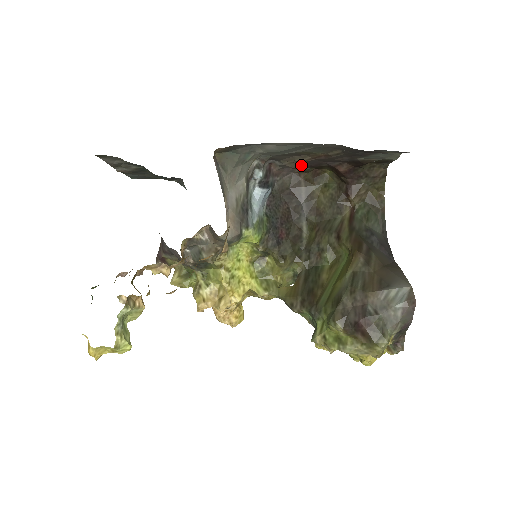
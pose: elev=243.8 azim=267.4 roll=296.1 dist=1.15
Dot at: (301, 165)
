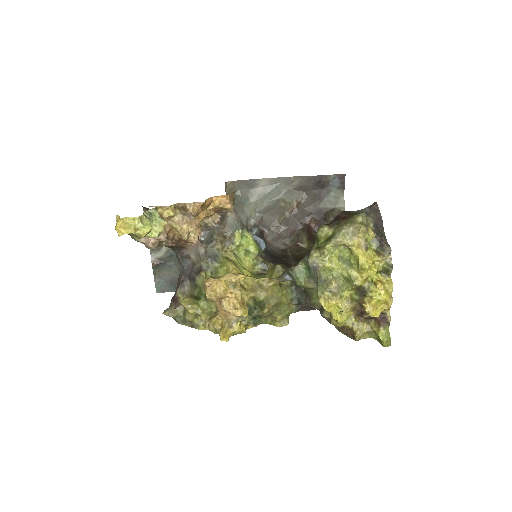
Dot at: (284, 229)
